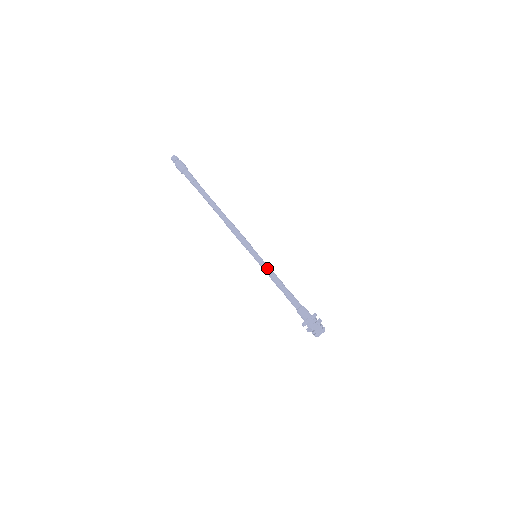
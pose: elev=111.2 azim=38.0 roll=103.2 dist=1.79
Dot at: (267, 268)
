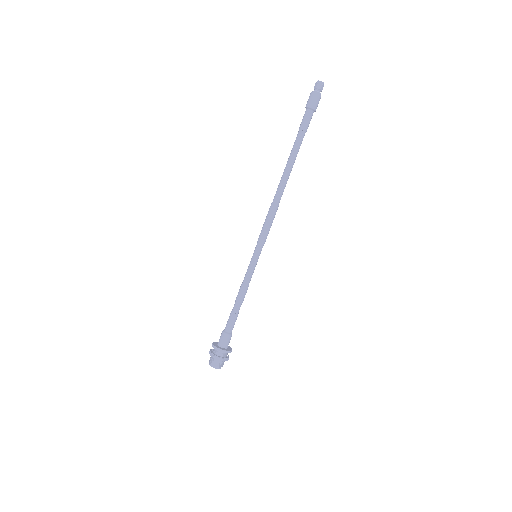
Dot at: (249, 277)
